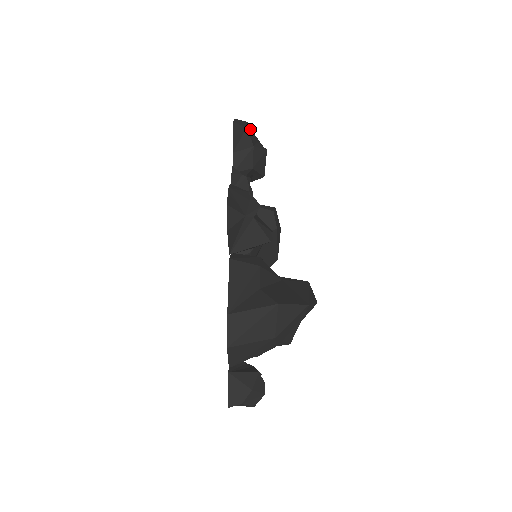
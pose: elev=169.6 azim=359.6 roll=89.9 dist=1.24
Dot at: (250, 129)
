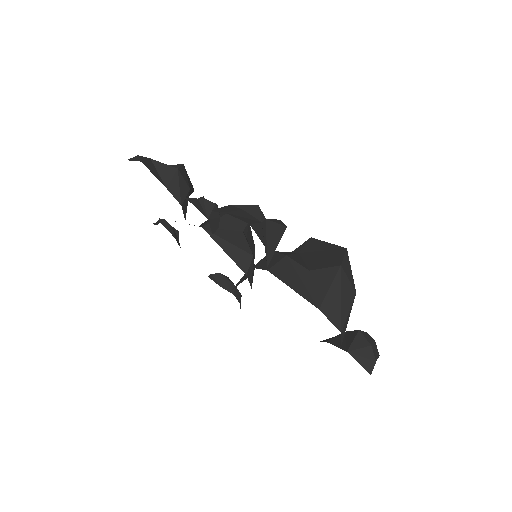
Dot at: occluded
